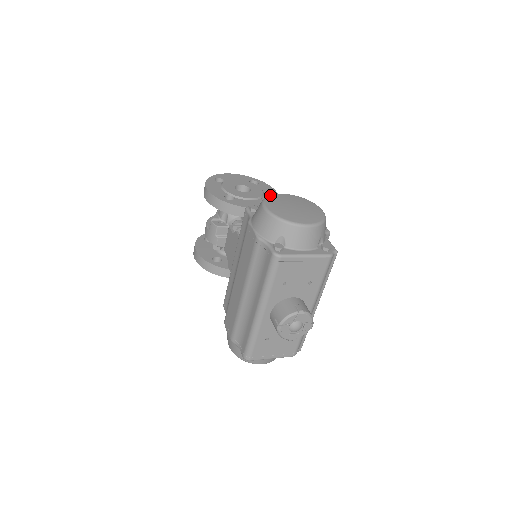
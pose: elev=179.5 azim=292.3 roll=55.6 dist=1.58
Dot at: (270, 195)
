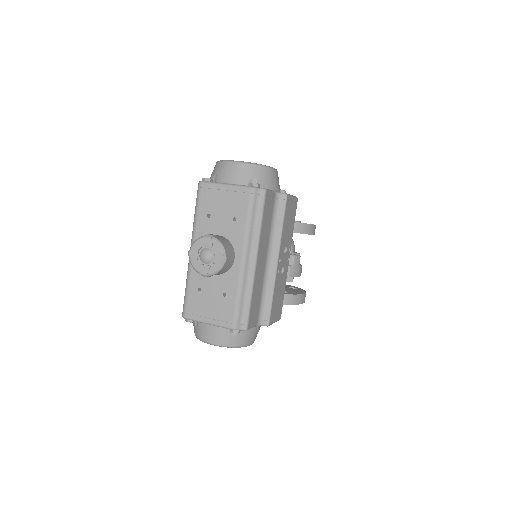
Dot at: occluded
